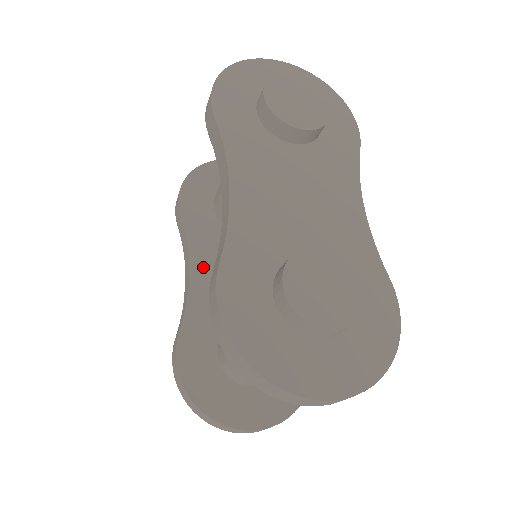
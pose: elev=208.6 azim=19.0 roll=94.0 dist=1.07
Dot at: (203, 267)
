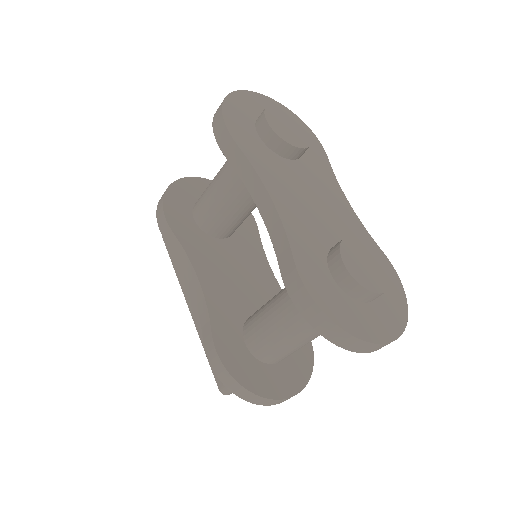
Dot at: (207, 274)
